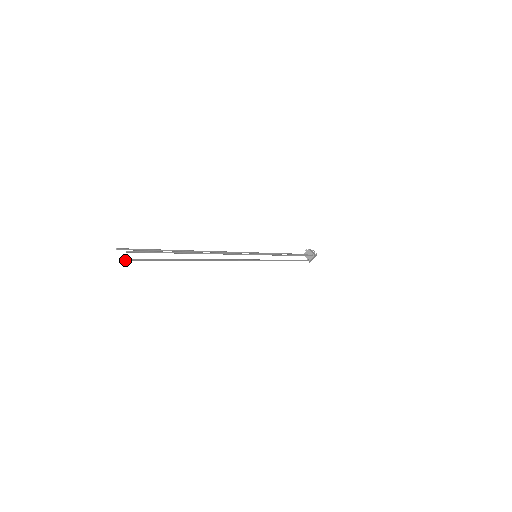
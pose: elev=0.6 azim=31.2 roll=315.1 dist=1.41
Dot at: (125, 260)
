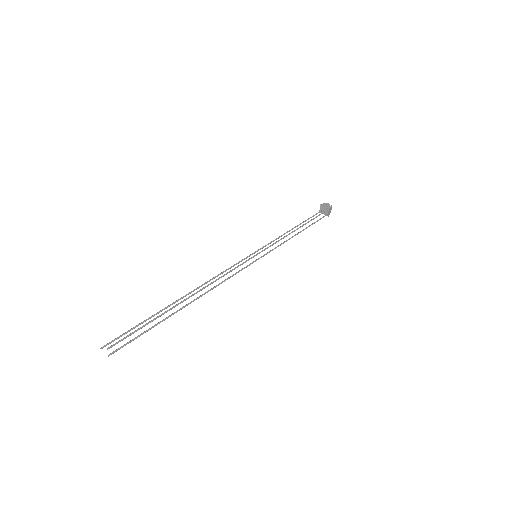
Dot at: (113, 353)
